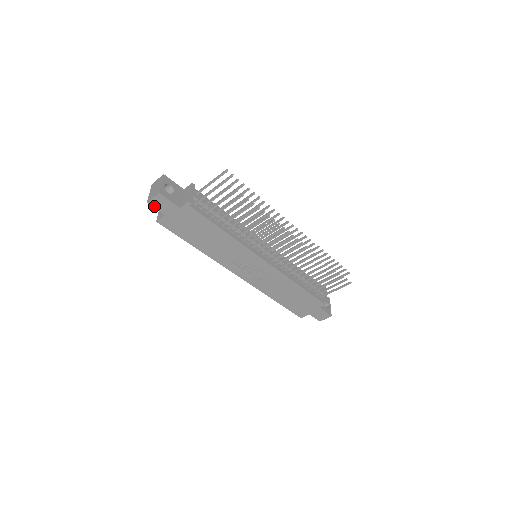
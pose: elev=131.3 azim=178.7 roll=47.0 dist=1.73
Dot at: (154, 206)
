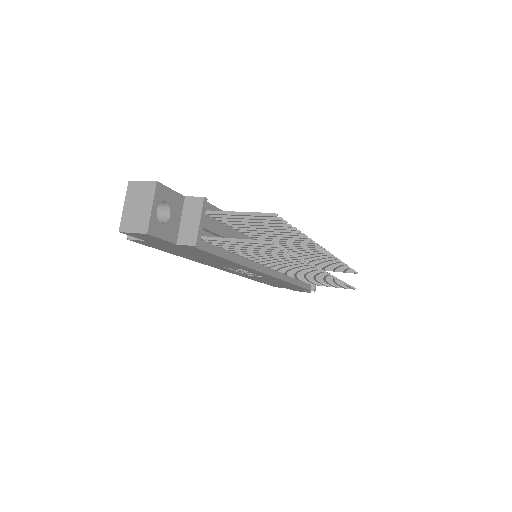
Dot at: (131, 235)
